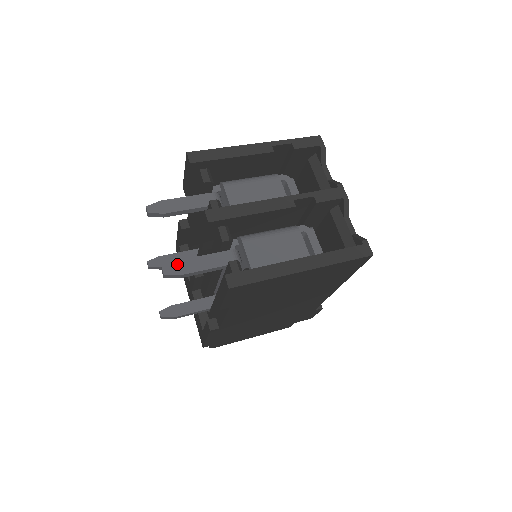
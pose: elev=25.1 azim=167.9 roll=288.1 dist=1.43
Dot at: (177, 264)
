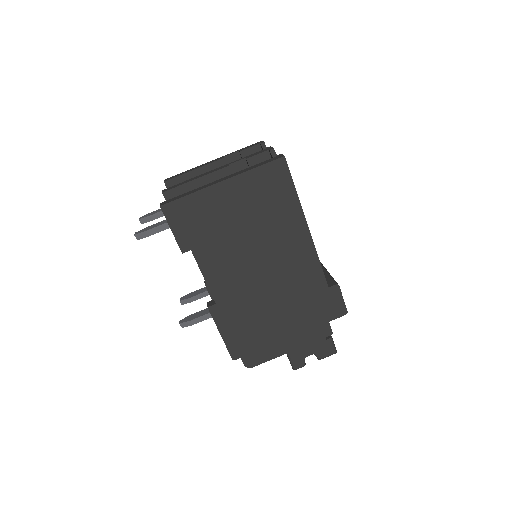
Dot at: (146, 228)
